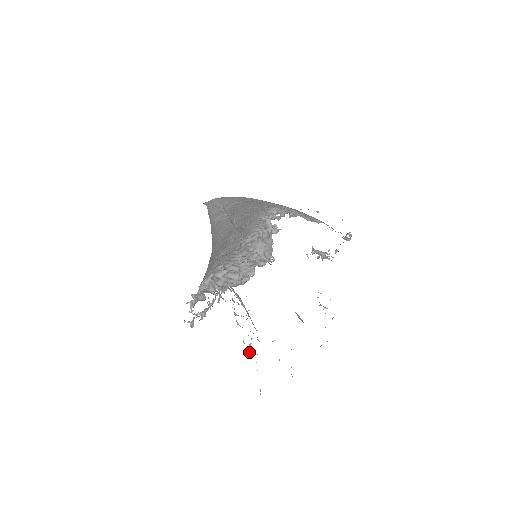
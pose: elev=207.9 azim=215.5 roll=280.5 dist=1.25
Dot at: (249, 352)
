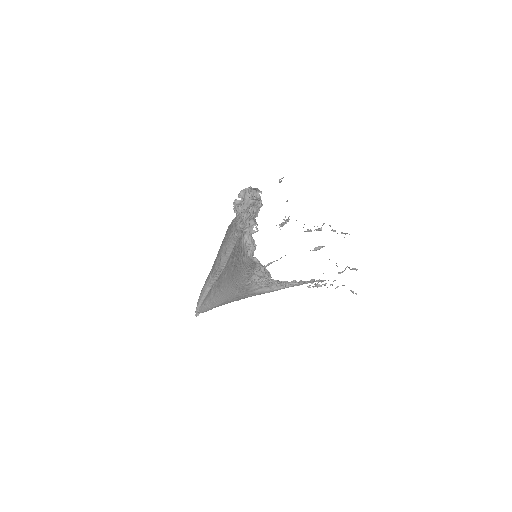
Dot at: (319, 285)
